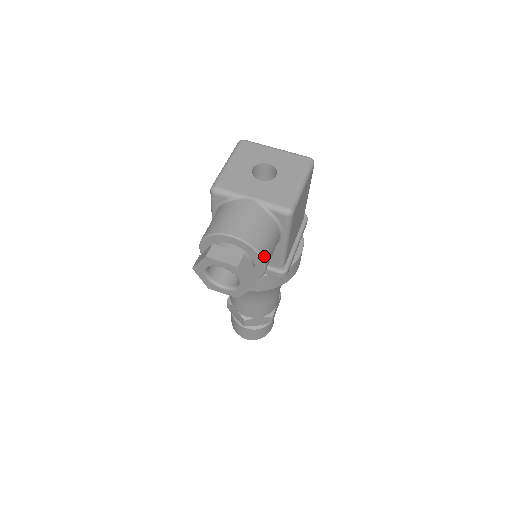
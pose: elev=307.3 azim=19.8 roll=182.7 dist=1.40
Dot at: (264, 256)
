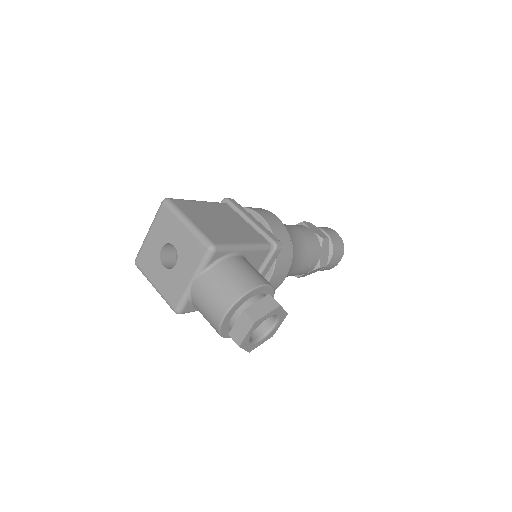
Dot at: (251, 287)
